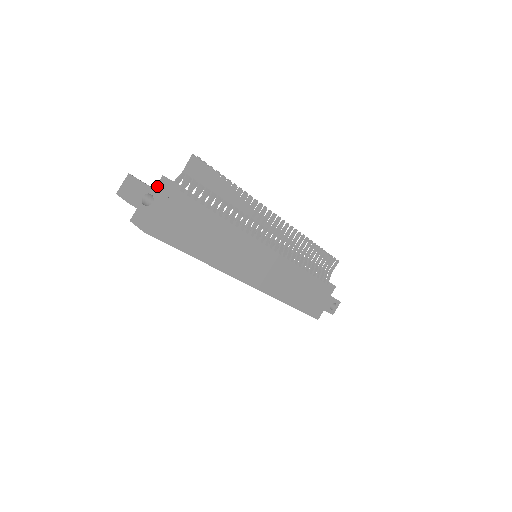
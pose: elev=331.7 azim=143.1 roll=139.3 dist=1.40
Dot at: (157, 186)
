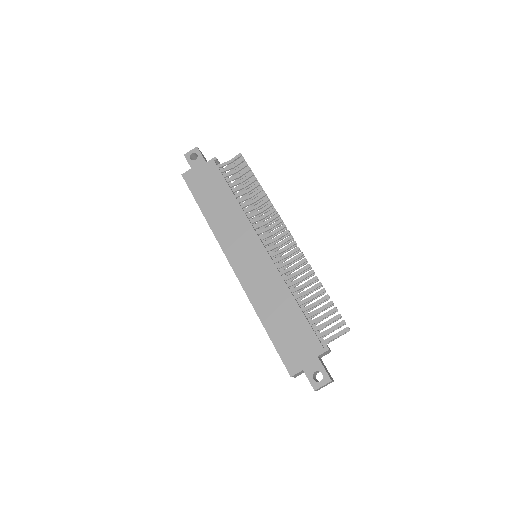
Dot at: occluded
